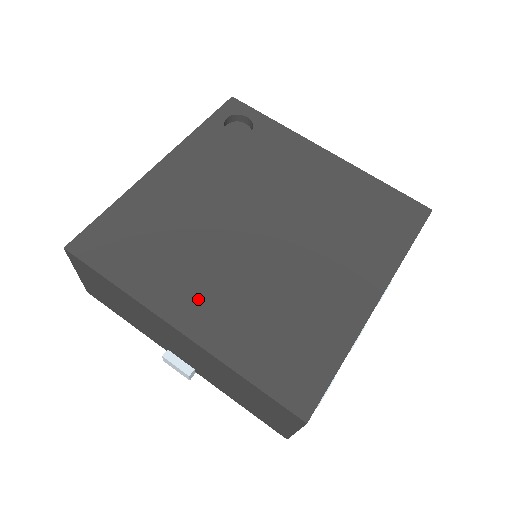
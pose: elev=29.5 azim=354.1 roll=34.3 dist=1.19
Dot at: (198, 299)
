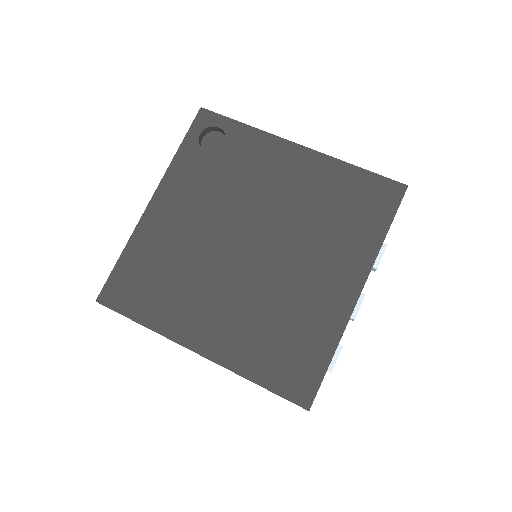
Dot at: (208, 324)
